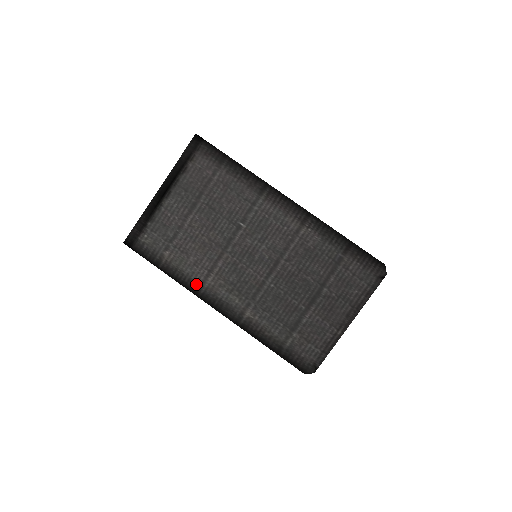
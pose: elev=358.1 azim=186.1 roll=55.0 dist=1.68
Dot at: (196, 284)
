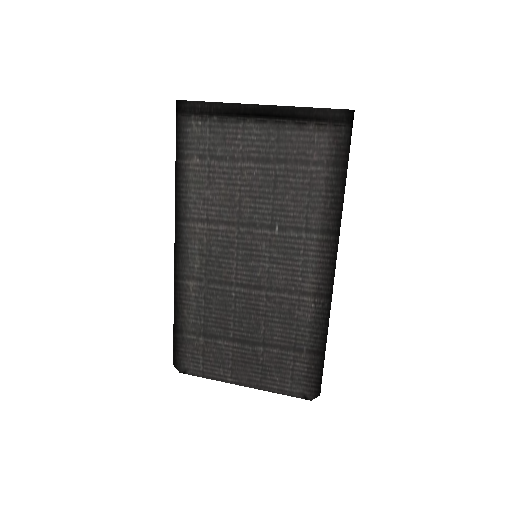
Dot at: (186, 213)
